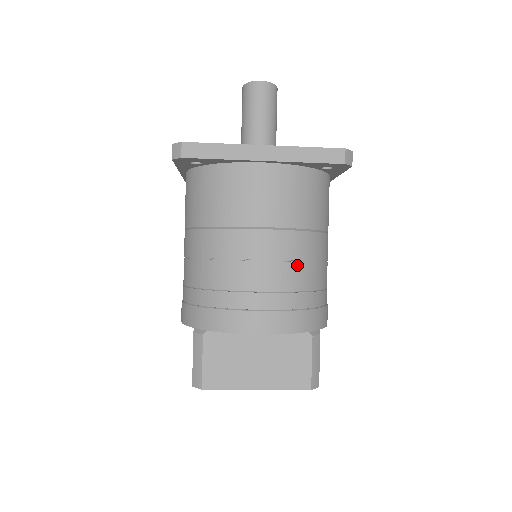
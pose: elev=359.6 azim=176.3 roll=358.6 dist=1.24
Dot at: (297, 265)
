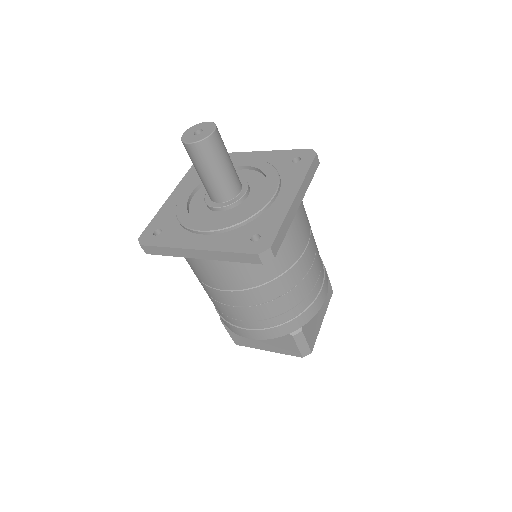
Dot at: (261, 306)
